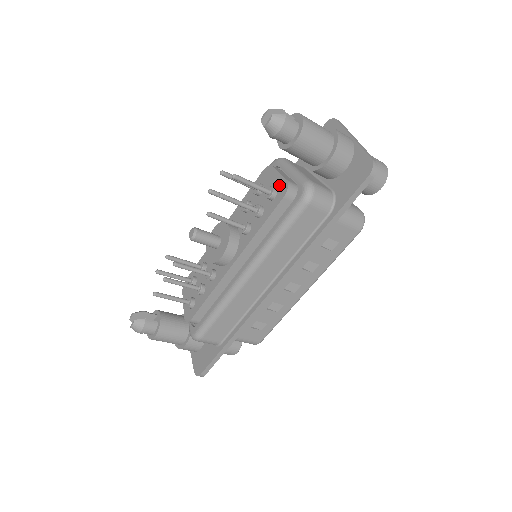
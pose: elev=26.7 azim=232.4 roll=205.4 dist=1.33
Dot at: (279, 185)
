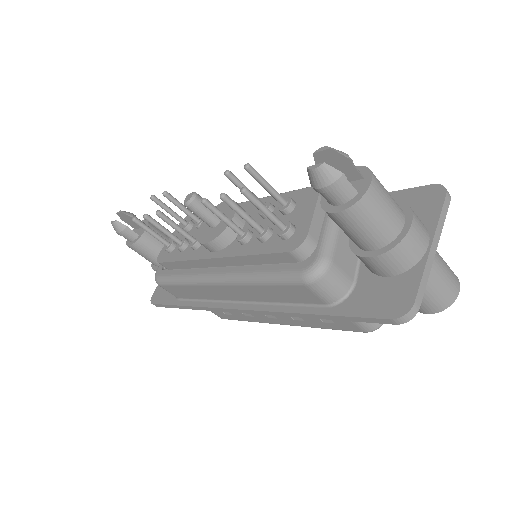
Dot at: (299, 230)
